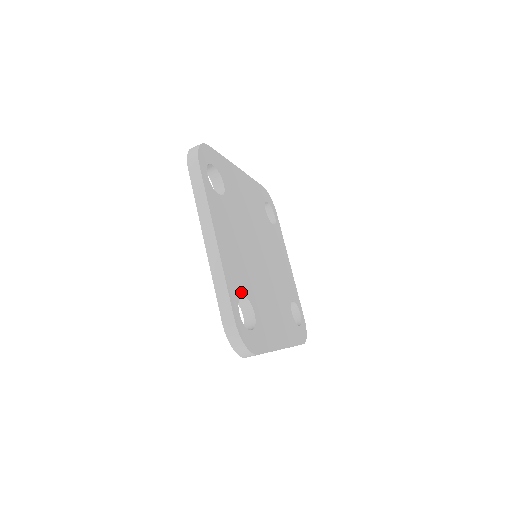
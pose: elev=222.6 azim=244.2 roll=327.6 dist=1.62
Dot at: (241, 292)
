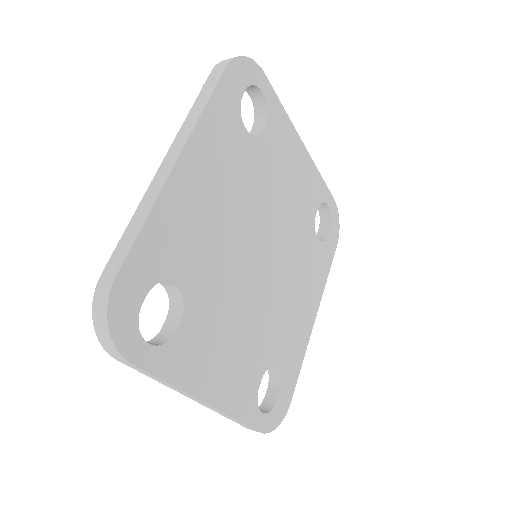
Dot at: (256, 384)
